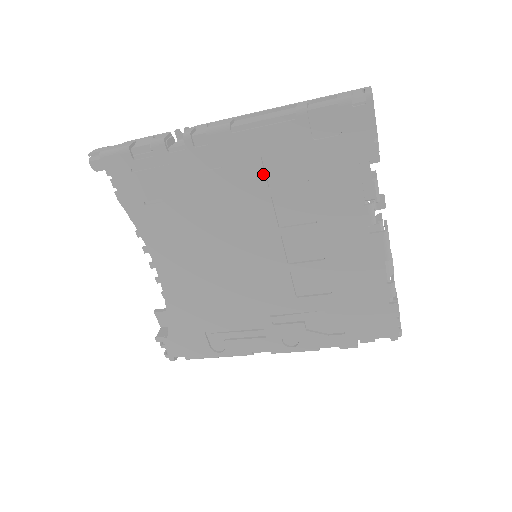
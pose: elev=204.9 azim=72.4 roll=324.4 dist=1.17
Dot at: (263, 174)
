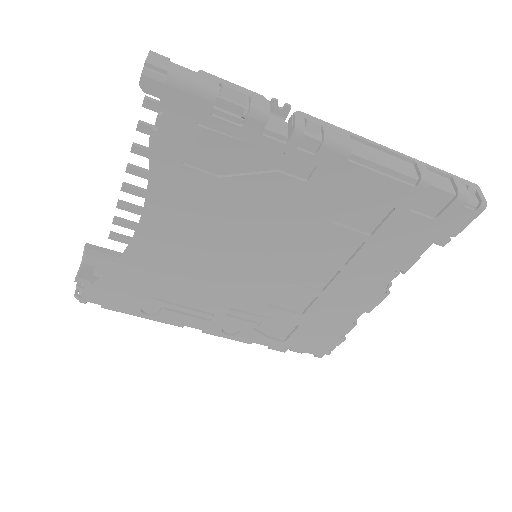
Dot at: (339, 209)
